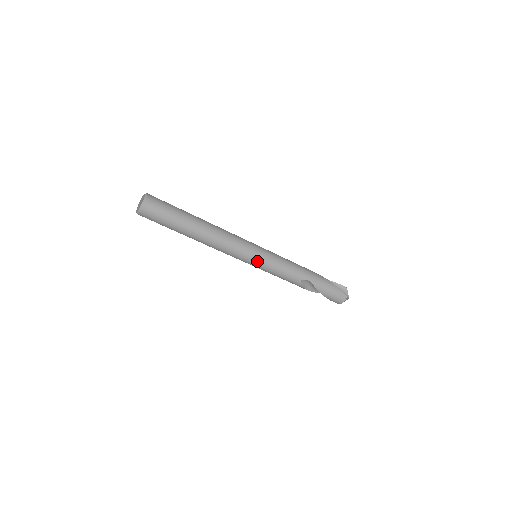
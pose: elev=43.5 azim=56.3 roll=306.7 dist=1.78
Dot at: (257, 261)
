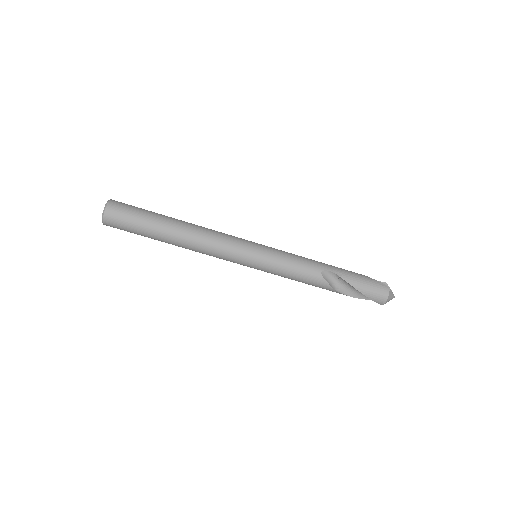
Dot at: (257, 254)
